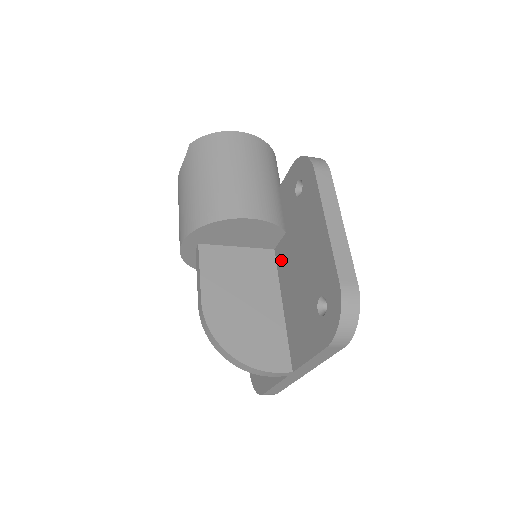
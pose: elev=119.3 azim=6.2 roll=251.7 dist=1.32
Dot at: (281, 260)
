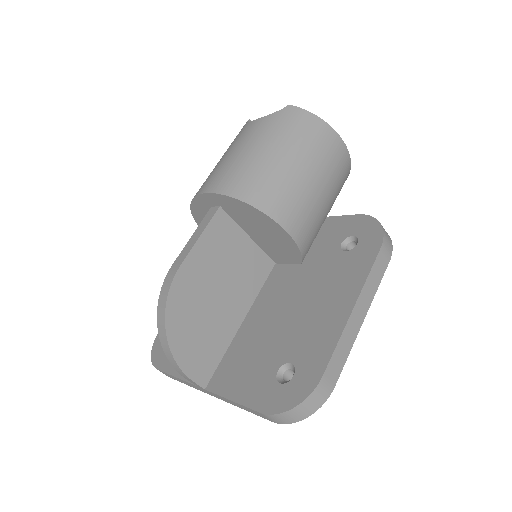
Dot at: (275, 281)
